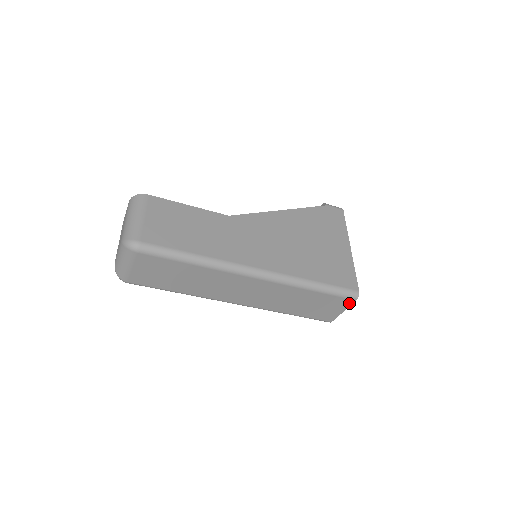
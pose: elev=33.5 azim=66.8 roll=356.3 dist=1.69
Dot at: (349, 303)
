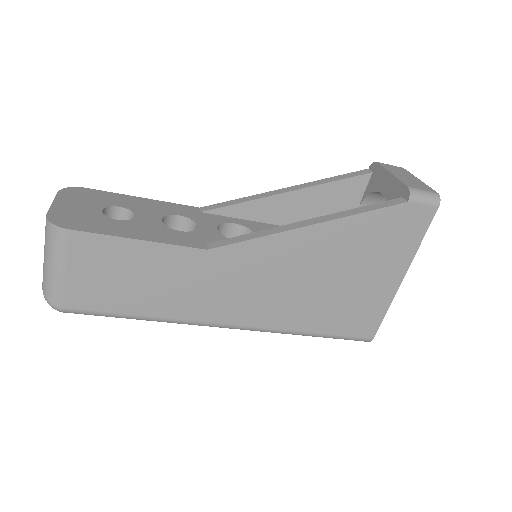
Dot at: occluded
